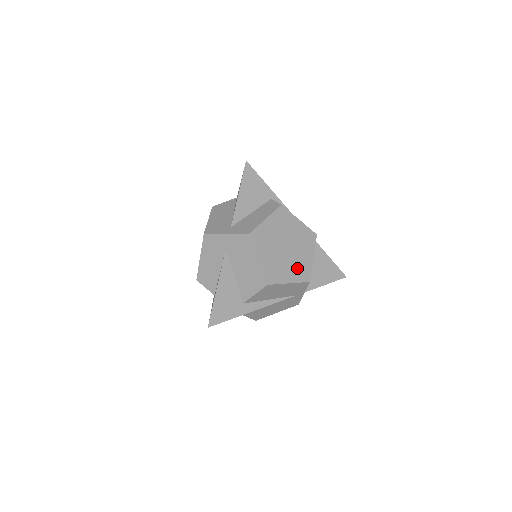
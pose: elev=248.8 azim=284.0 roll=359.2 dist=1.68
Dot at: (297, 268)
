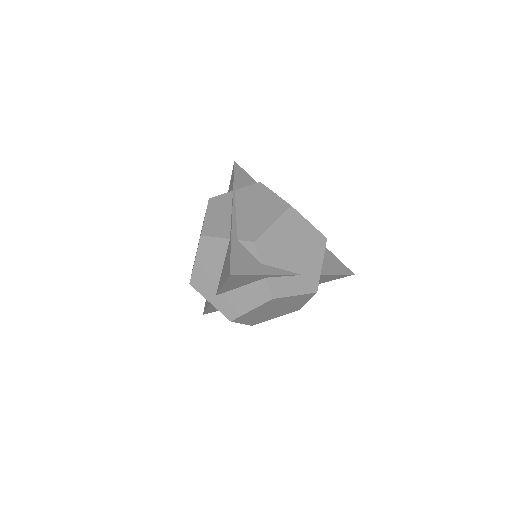
Dot at: (286, 311)
